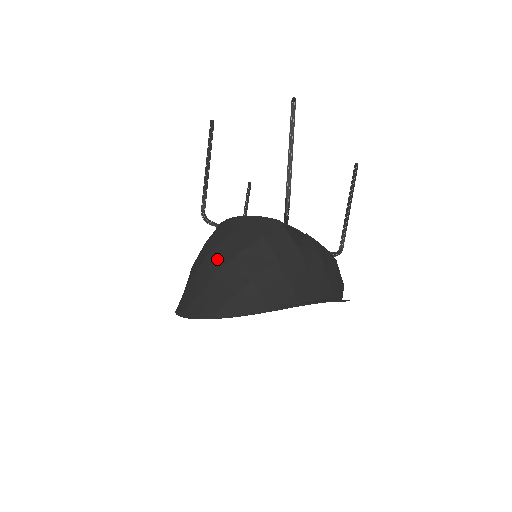
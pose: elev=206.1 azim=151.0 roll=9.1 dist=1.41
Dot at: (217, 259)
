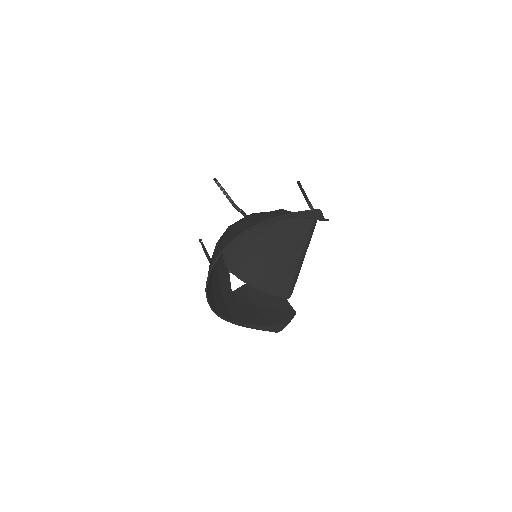
Dot at: occluded
